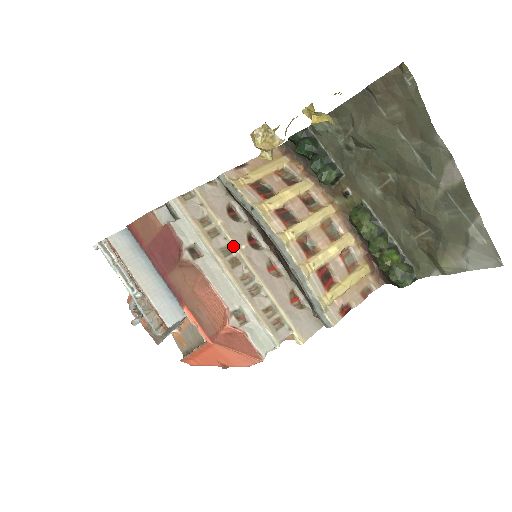
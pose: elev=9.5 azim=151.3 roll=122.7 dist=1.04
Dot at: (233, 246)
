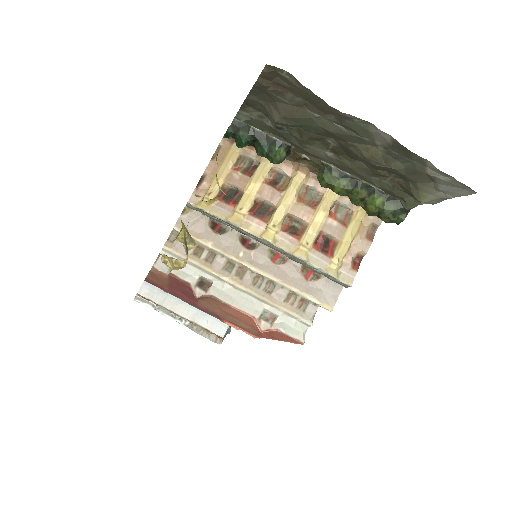
Dot at: (232, 260)
